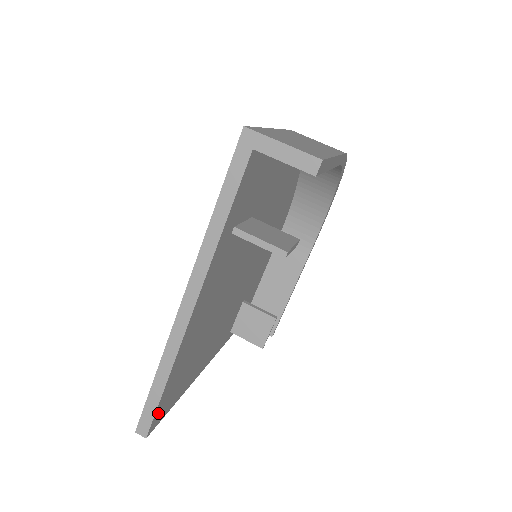
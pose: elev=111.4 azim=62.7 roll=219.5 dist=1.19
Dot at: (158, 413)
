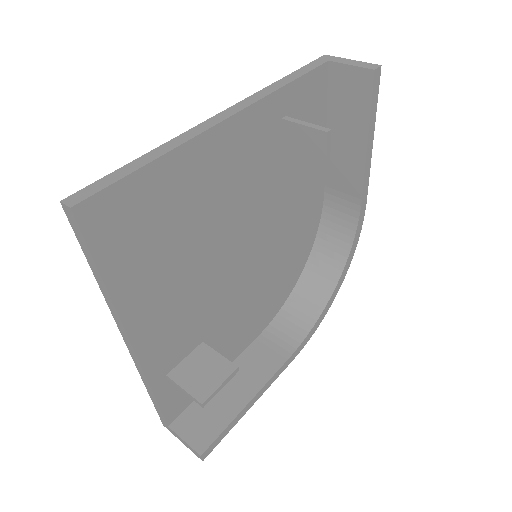
Dot at: (107, 202)
